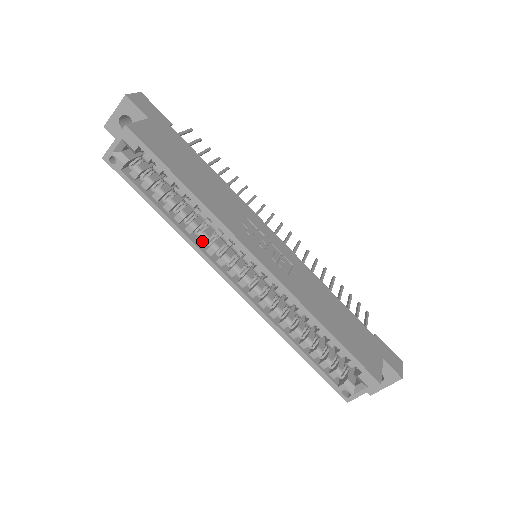
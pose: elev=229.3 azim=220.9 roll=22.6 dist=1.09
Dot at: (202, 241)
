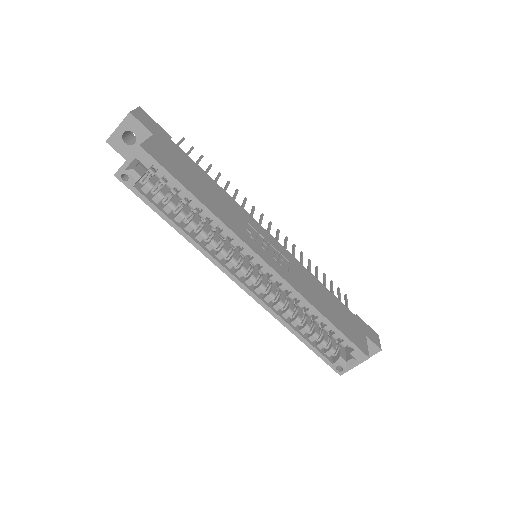
Dot at: (212, 248)
